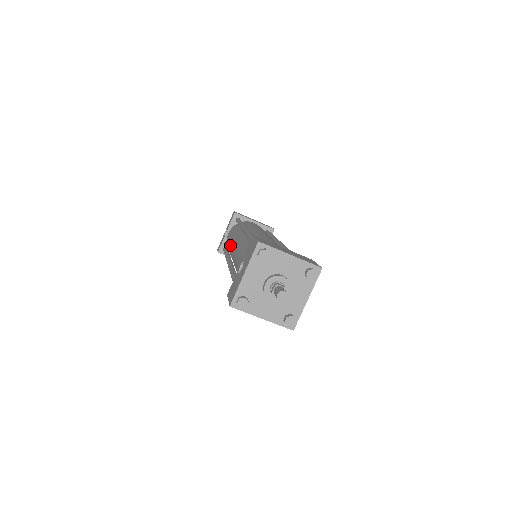
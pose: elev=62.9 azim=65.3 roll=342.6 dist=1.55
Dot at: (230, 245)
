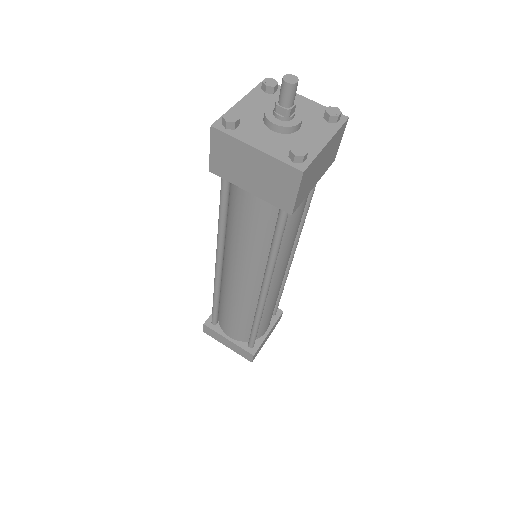
Dot at: occluded
